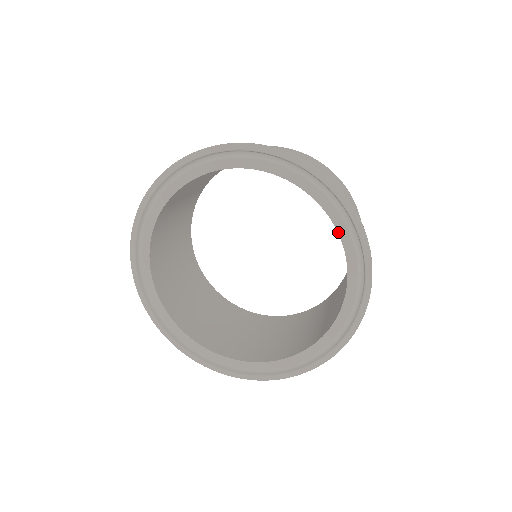
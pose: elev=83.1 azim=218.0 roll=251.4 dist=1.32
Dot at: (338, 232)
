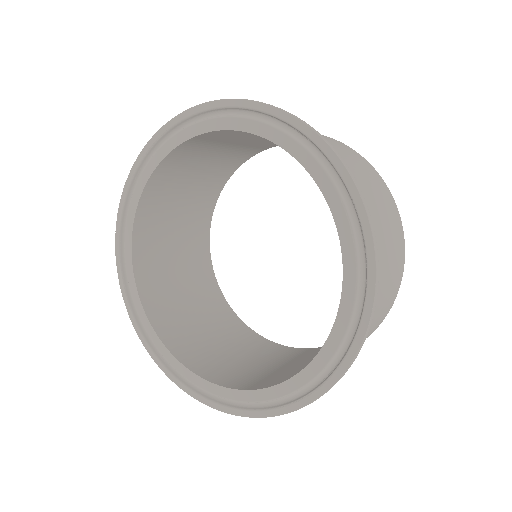
Dot at: (280, 146)
